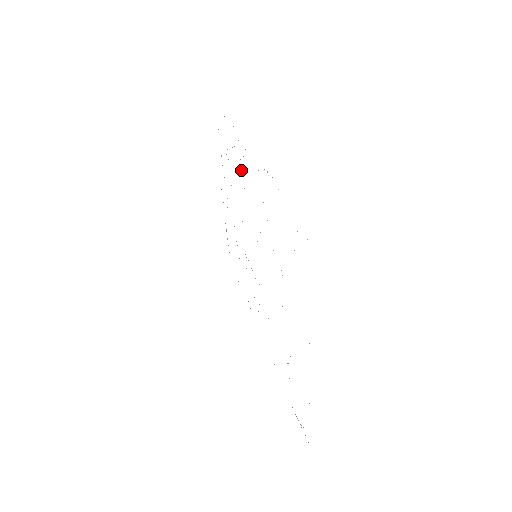
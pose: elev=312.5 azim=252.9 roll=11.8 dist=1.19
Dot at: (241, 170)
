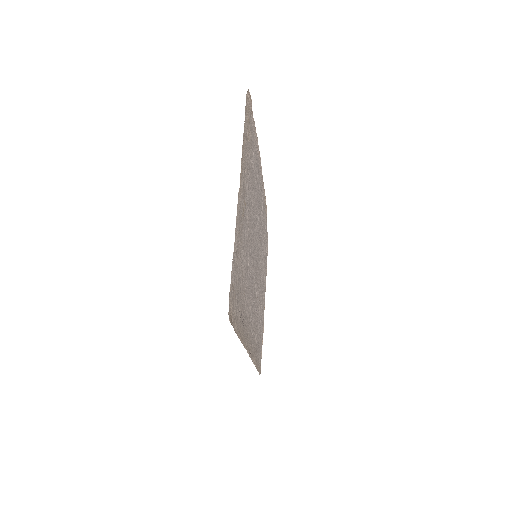
Dot at: (262, 209)
